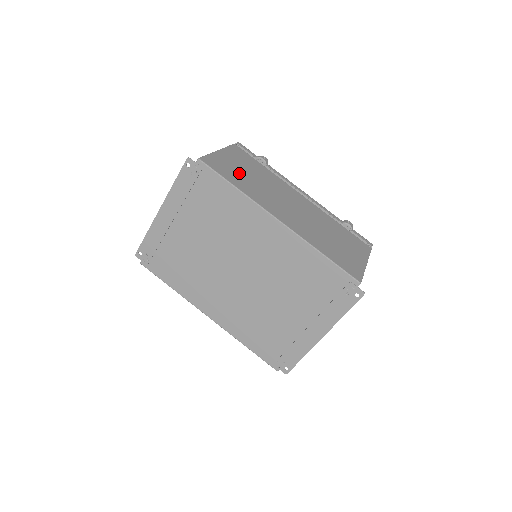
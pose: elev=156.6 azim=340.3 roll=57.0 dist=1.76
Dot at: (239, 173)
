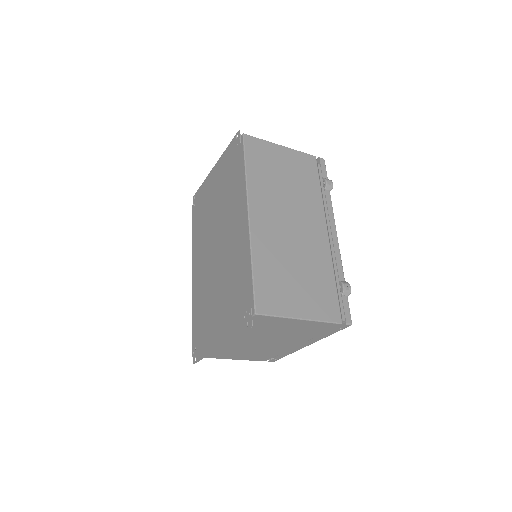
Dot at: (272, 168)
